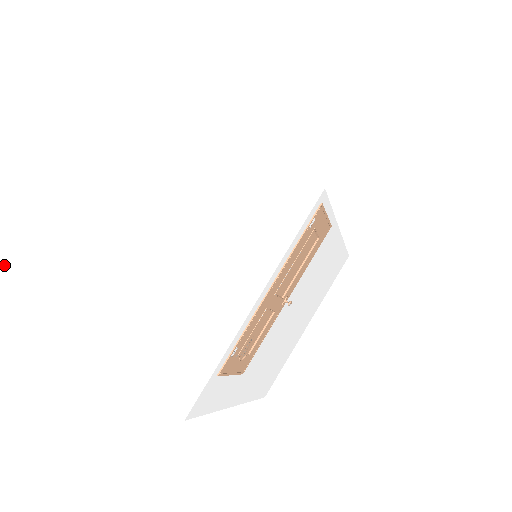
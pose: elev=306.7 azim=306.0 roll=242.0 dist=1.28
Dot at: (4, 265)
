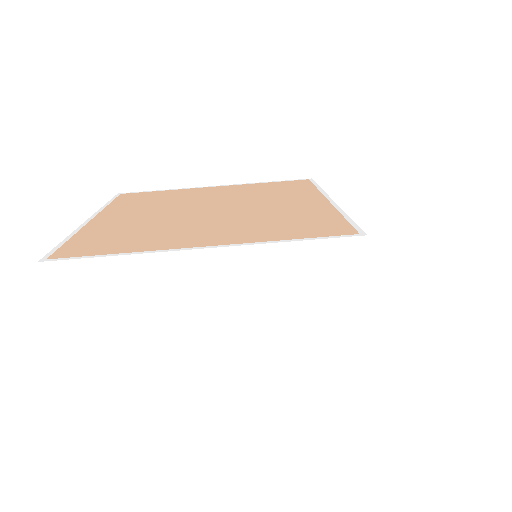
Dot at: (98, 477)
